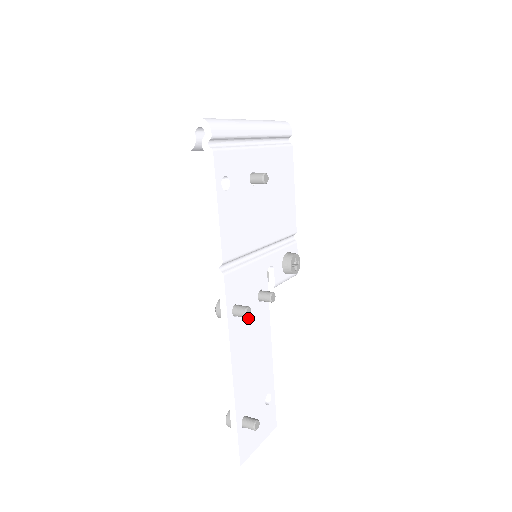
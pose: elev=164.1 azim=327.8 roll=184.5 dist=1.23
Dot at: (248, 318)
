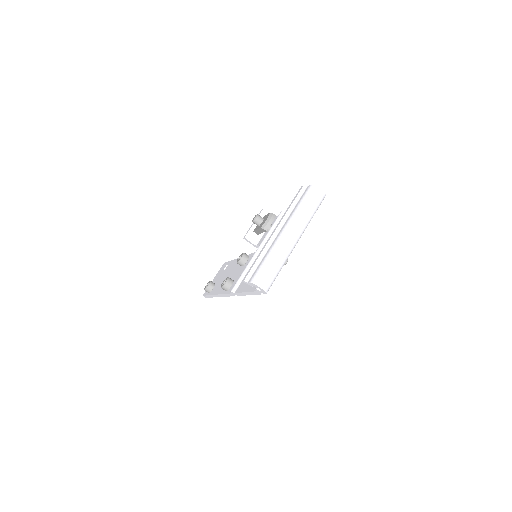
Dot at: occluded
